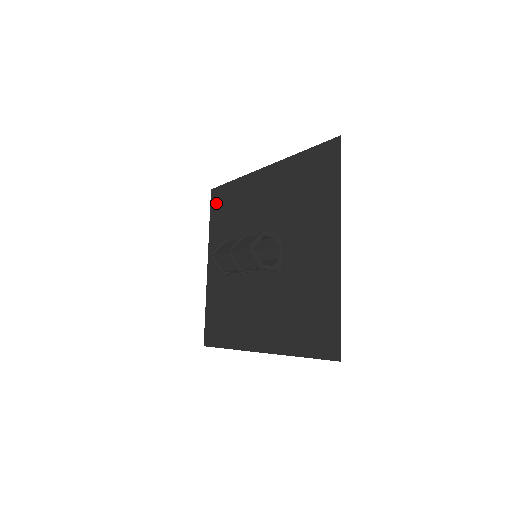
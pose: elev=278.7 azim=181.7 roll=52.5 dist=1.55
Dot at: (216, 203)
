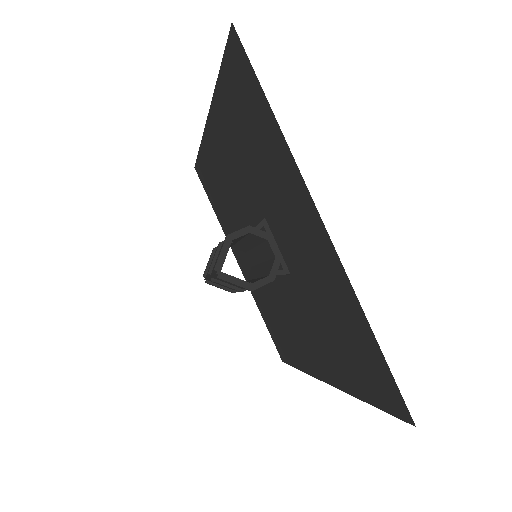
Dot at: (205, 184)
